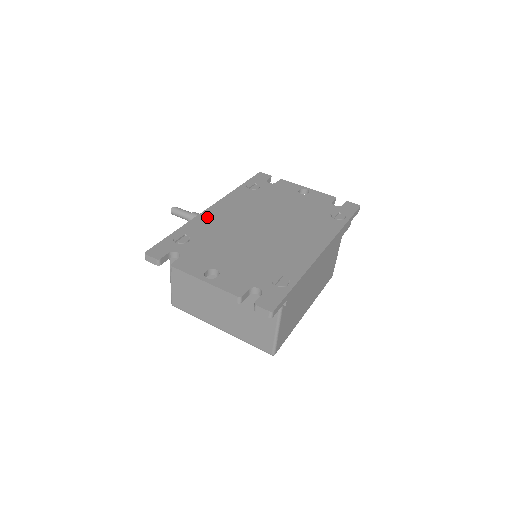
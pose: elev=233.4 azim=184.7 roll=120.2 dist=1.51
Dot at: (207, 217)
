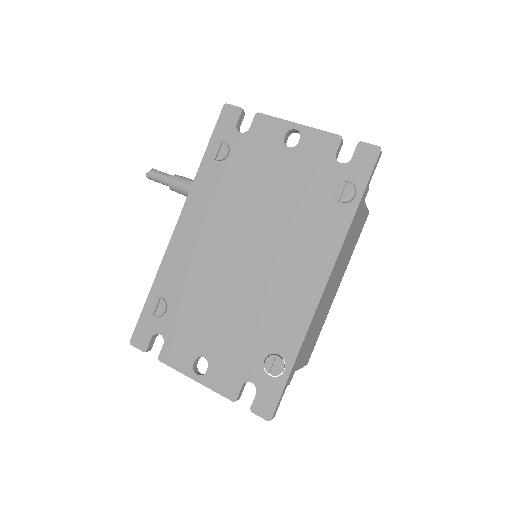
Dot at: (176, 253)
